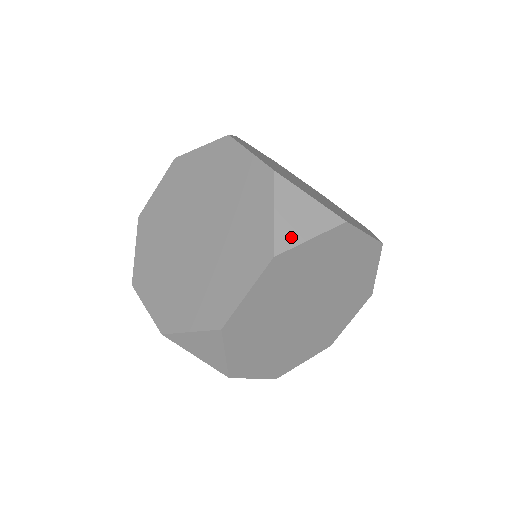
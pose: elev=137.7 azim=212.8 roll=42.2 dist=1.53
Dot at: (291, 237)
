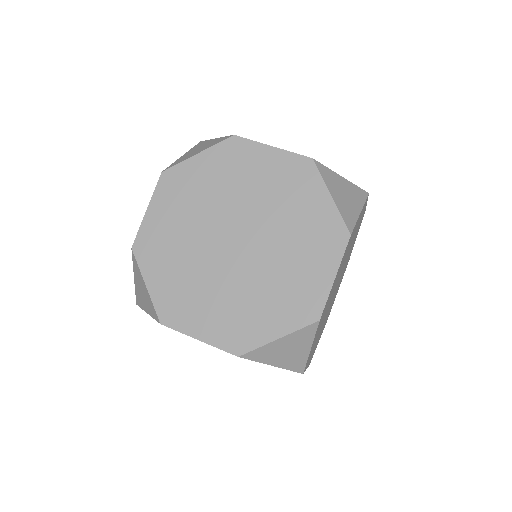
Dot at: (350, 215)
